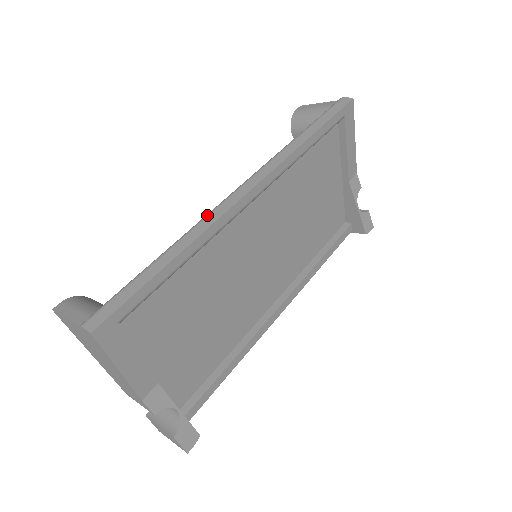
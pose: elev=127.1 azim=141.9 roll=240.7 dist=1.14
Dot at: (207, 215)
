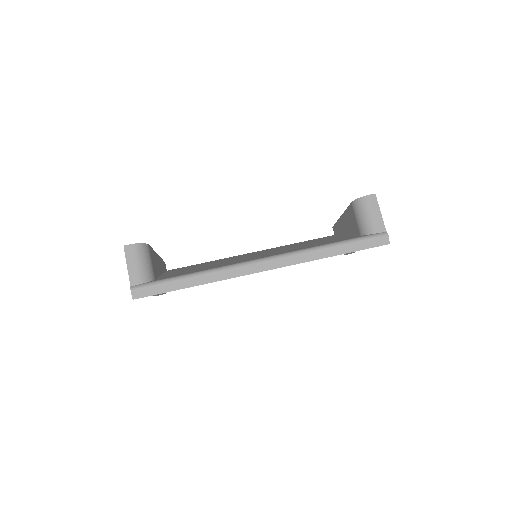
Dot at: (231, 269)
